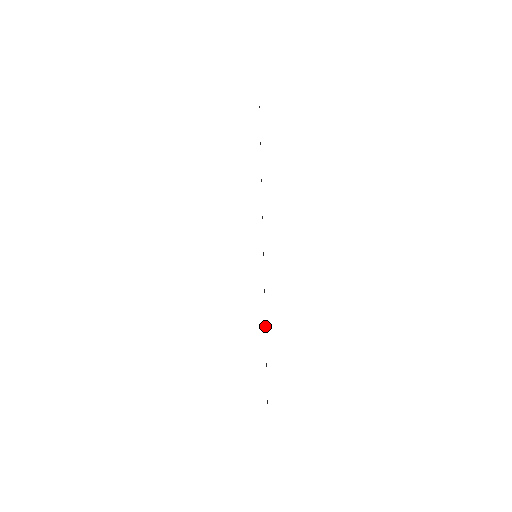
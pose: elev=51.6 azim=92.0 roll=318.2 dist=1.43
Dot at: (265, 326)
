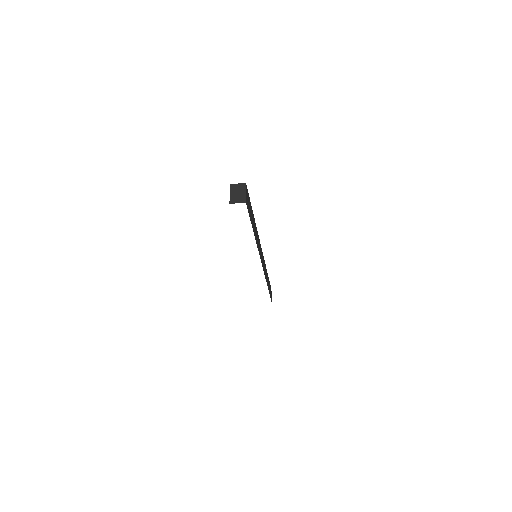
Dot at: occluded
